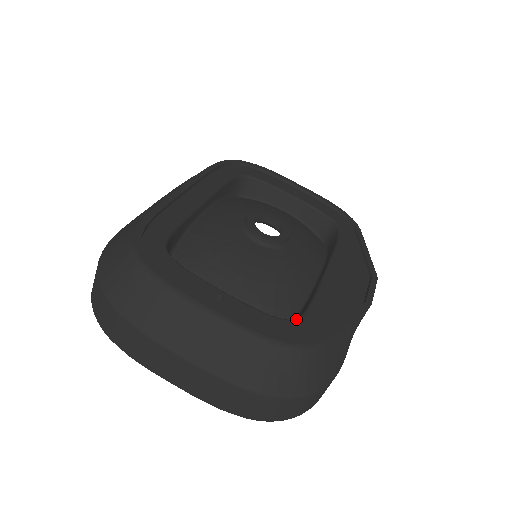
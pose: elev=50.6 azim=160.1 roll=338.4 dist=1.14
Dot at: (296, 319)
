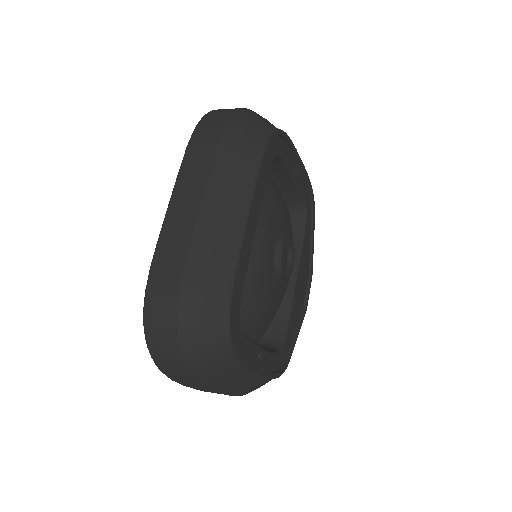
Dot at: (282, 348)
